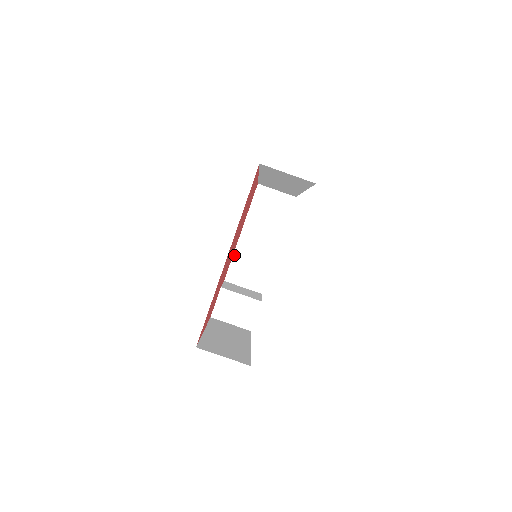
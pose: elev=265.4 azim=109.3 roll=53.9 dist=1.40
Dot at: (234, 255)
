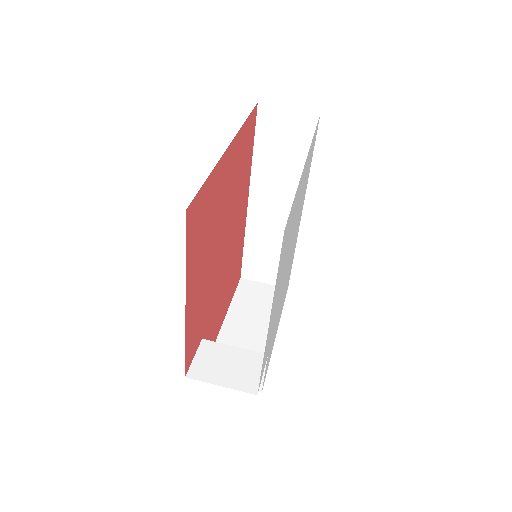
Dot at: occluded
